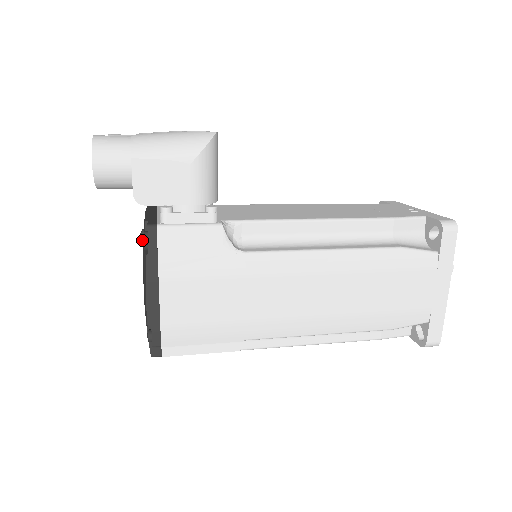
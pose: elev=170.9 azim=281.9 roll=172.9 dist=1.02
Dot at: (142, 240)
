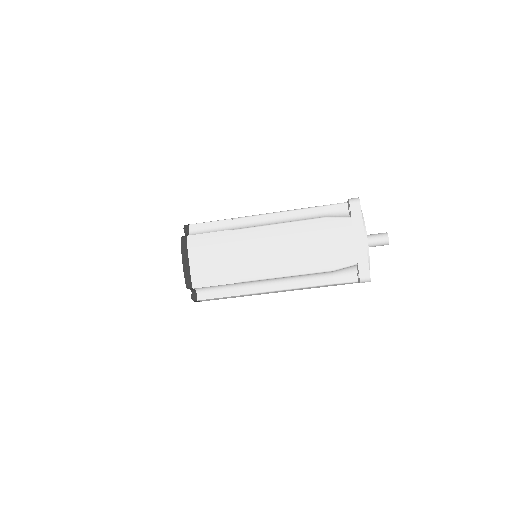
Dot at: occluded
